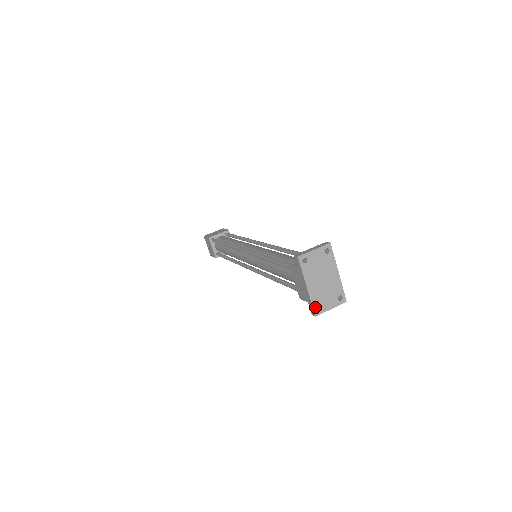
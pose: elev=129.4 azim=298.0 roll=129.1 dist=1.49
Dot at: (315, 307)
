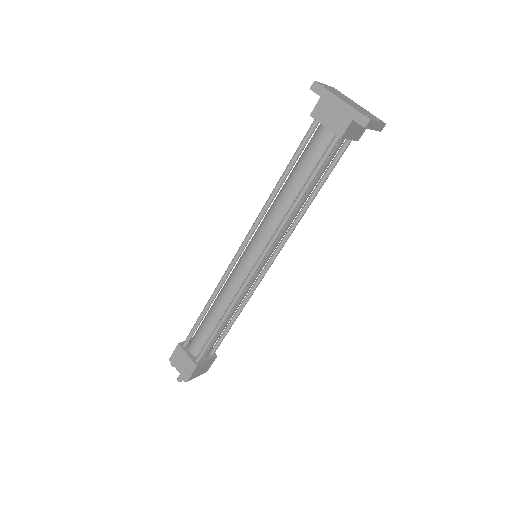
Dot at: (363, 114)
